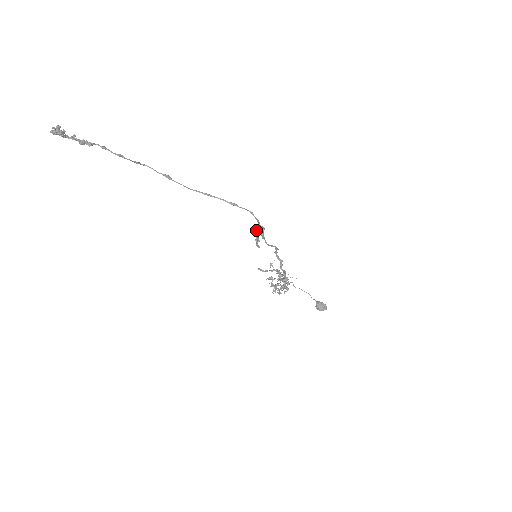
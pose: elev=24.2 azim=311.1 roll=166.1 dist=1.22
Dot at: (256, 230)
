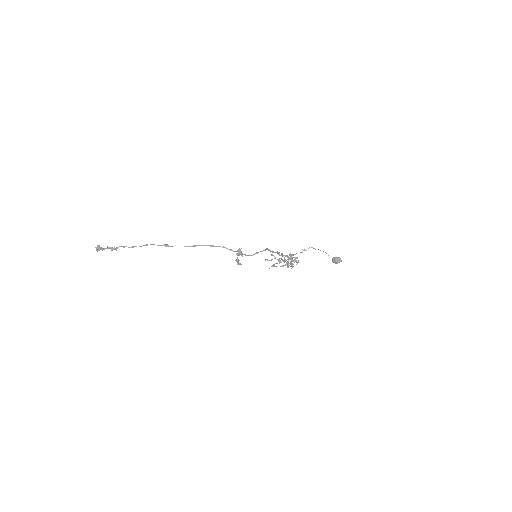
Dot at: occluded
